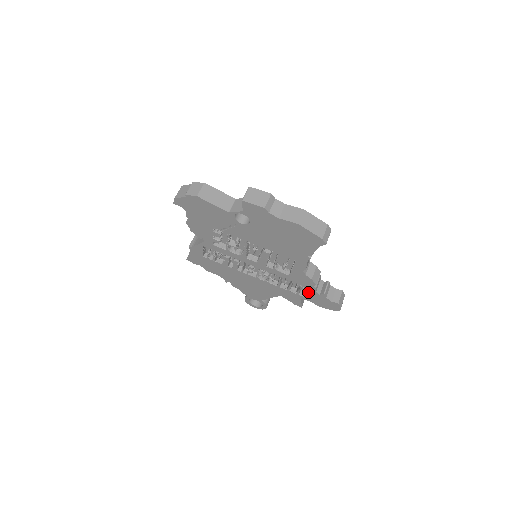
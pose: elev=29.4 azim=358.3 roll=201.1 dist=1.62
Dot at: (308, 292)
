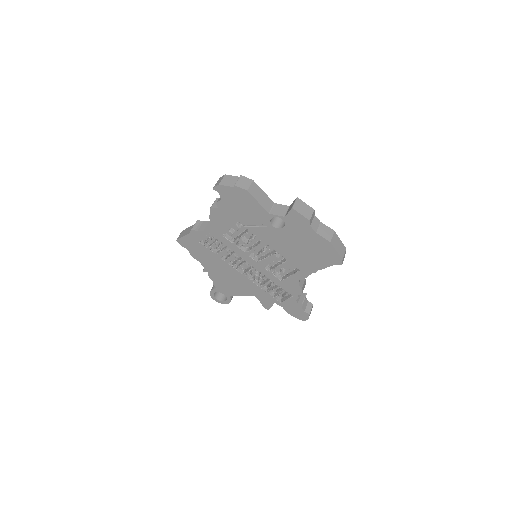
Dot at: (288, 299)
